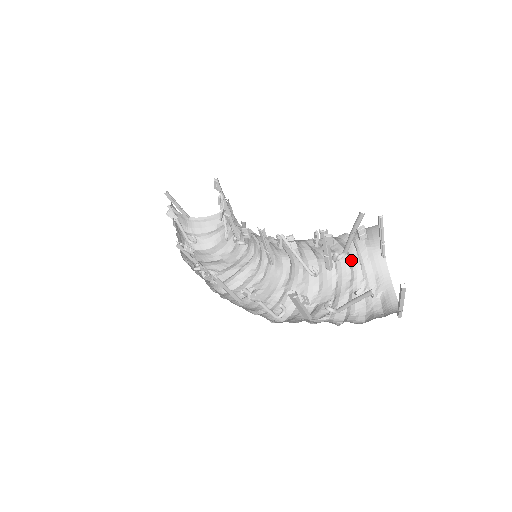
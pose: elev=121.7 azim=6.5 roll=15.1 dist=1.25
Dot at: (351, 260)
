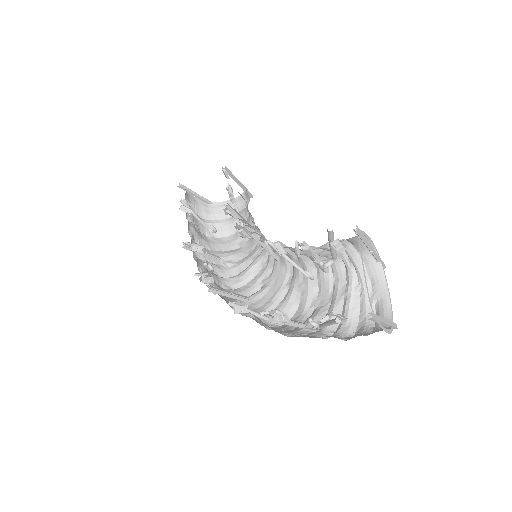
Dot at: (345, 264)
